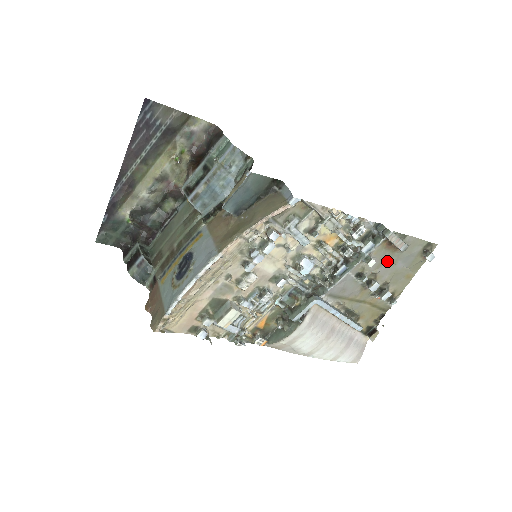
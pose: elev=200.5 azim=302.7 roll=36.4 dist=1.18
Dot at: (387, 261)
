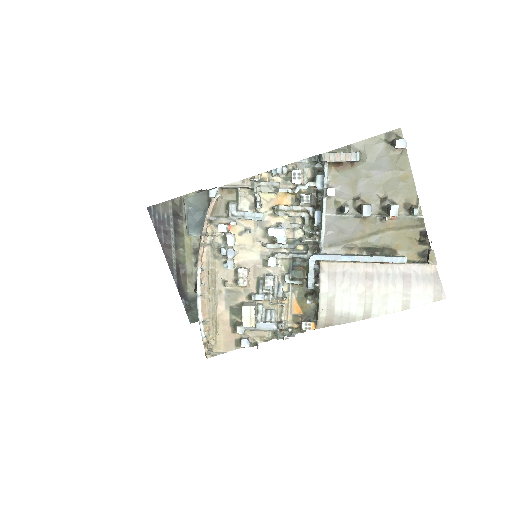
Dot at: (358, 180)
